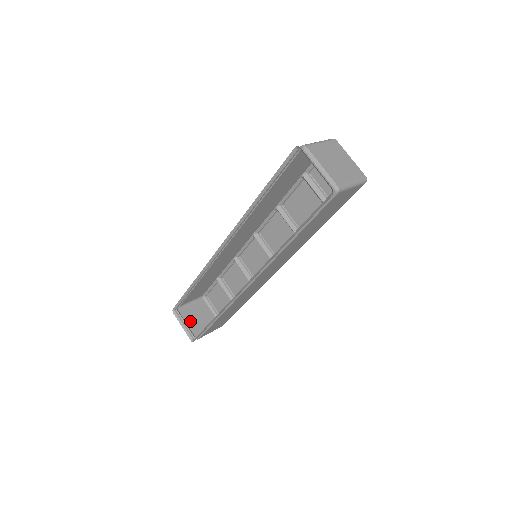
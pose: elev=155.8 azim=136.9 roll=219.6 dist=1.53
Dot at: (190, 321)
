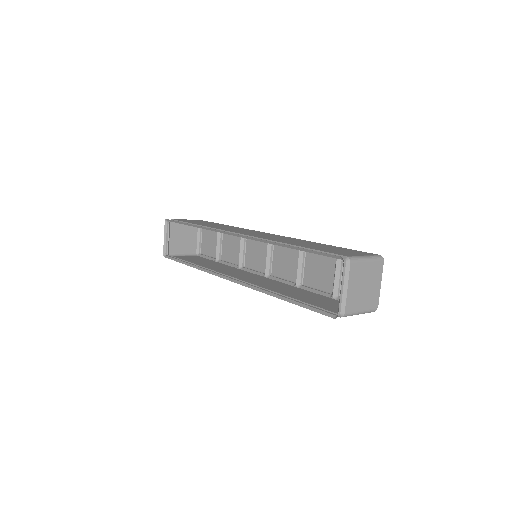
Dot at: (174, 236)
